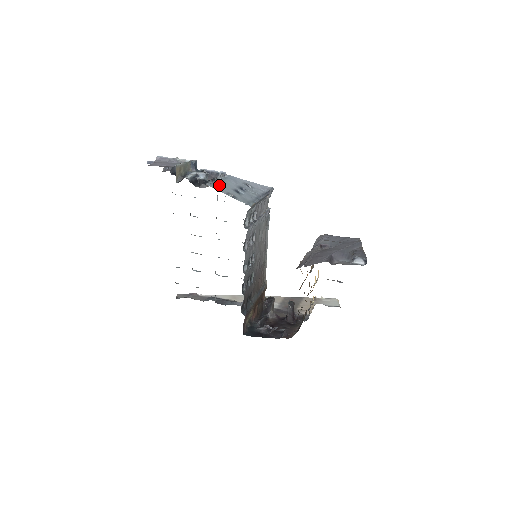
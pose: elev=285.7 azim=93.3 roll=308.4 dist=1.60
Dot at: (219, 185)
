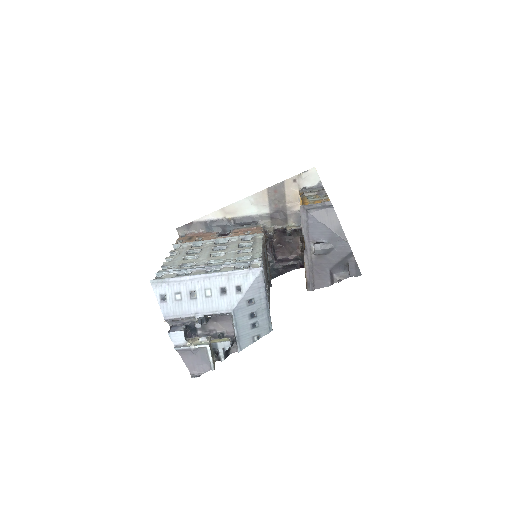
Dot at: (242, 339)
